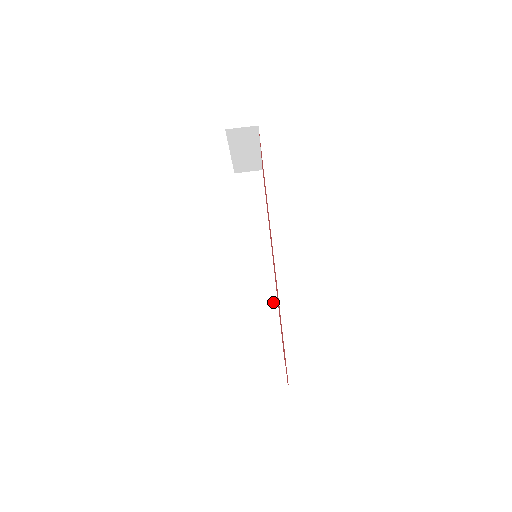
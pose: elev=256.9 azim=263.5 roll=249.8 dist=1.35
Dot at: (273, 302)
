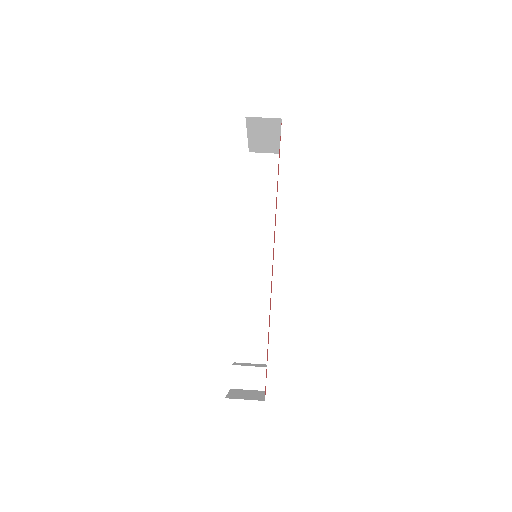
Dot at: (266, 298)
